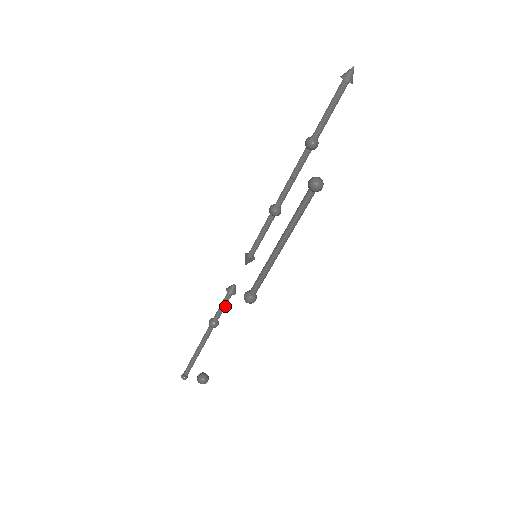
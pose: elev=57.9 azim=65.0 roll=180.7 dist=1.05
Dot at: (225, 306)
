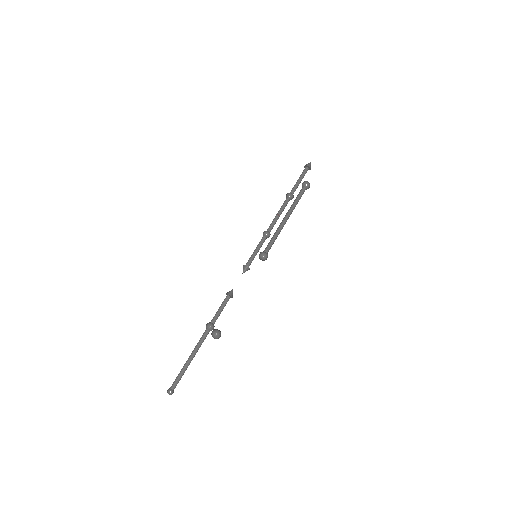
Dot at: occluded
